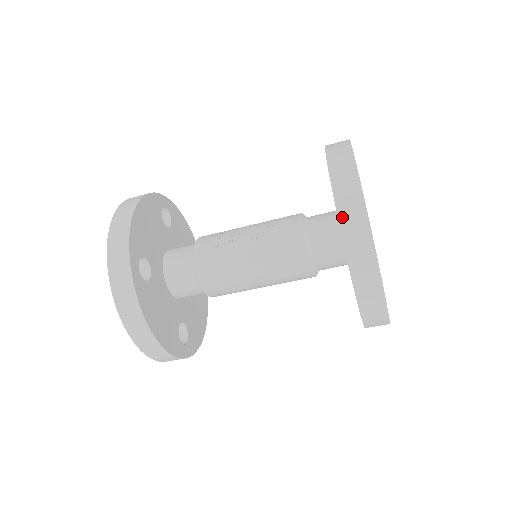
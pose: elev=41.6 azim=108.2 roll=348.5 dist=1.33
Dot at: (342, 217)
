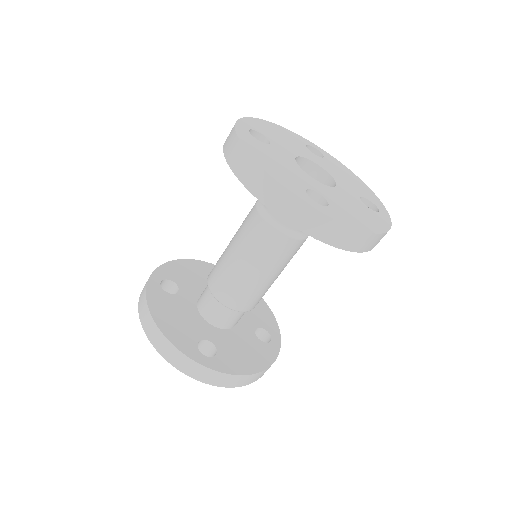
Dot at: (226, 139)
